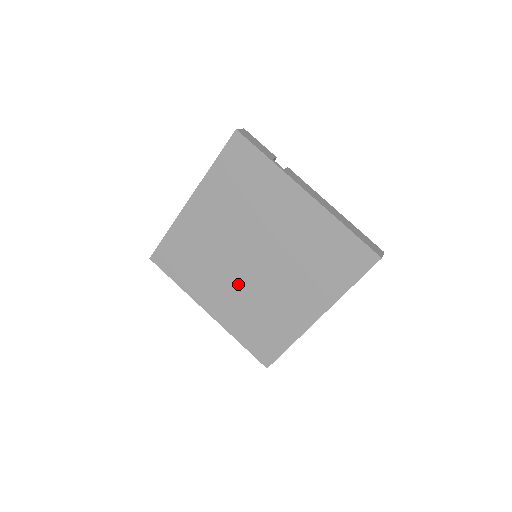
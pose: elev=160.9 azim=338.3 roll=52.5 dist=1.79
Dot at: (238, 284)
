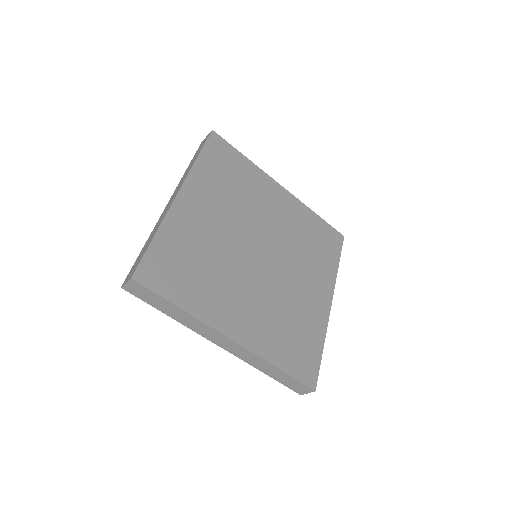
Dot at: (256, 287)
